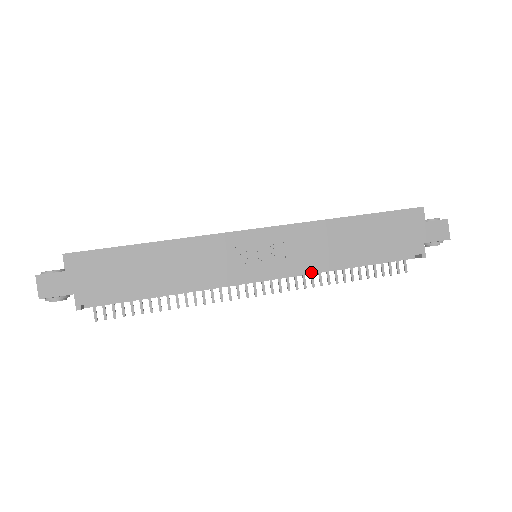
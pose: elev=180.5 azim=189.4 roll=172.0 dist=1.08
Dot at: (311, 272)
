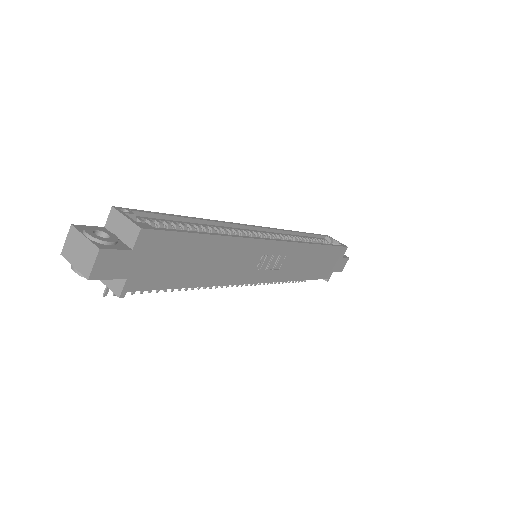
Dot at: occluded
